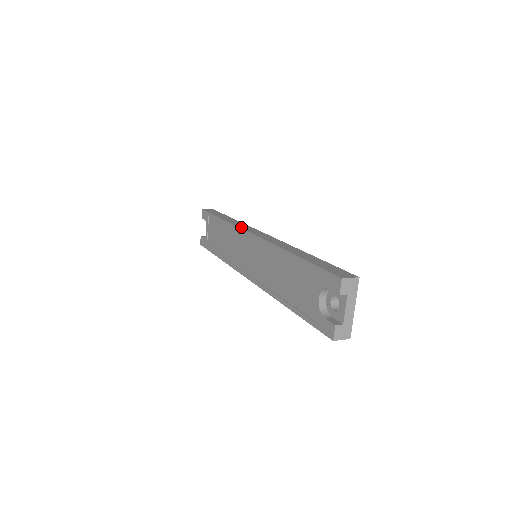
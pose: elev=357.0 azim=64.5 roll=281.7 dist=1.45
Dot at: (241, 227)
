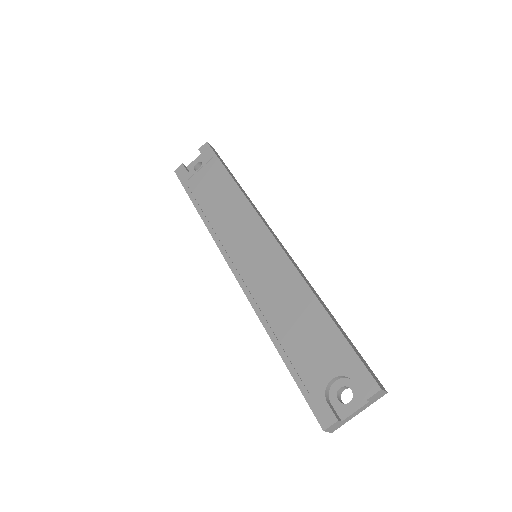
Dot at: (259, 214)
